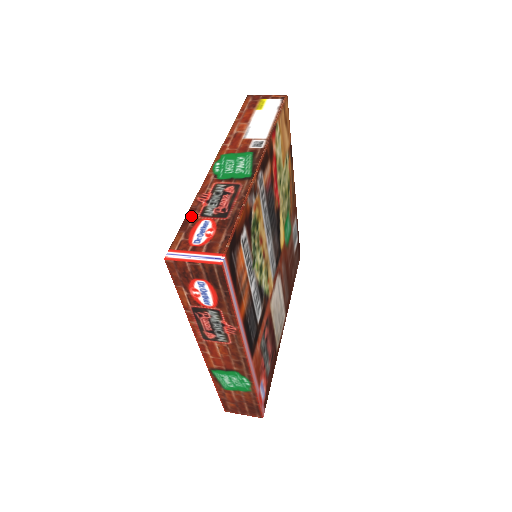
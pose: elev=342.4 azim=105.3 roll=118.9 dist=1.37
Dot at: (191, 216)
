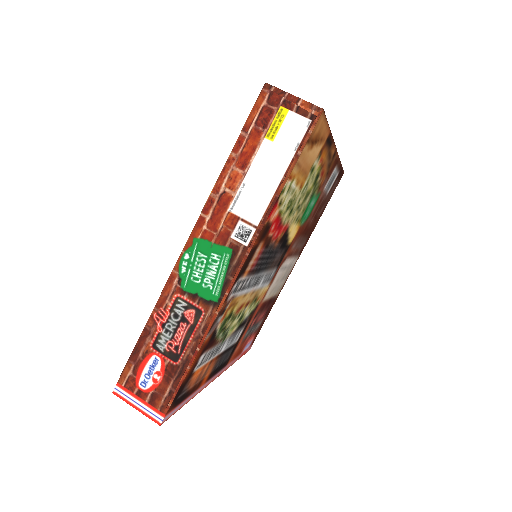
Dot at: (143, 342)
